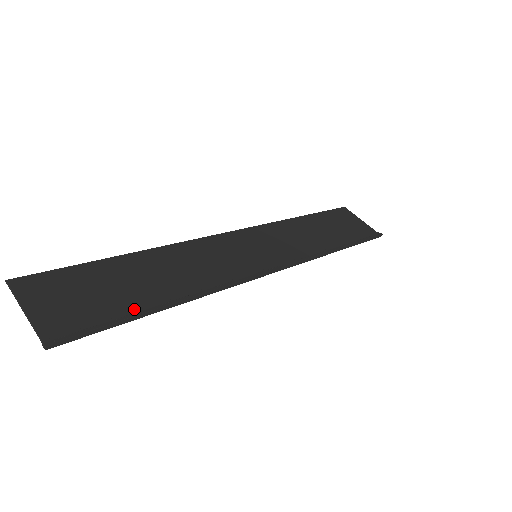
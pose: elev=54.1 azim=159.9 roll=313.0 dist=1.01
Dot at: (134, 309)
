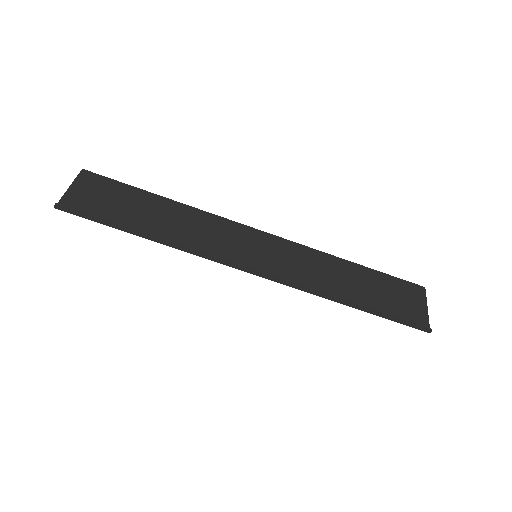
Dot at: (121, 223)
